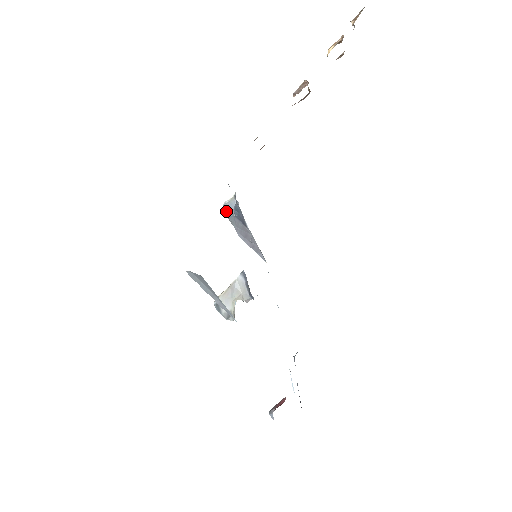
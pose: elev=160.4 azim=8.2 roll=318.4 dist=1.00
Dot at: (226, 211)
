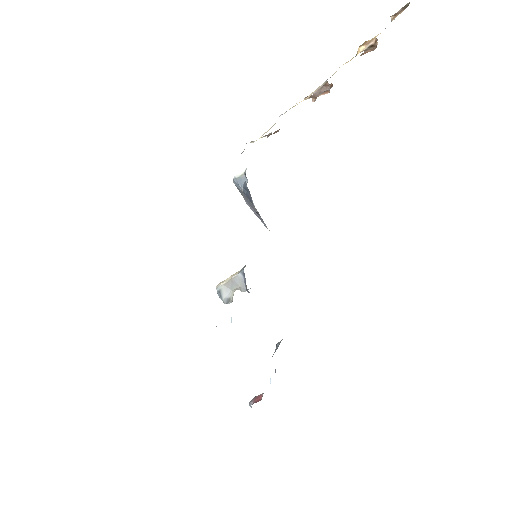
Dot at: (236, 185)
